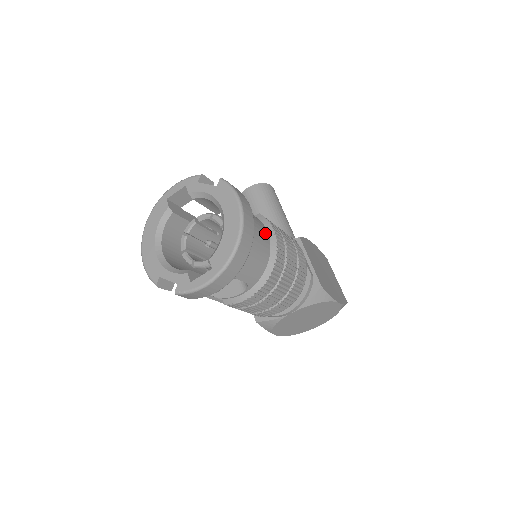
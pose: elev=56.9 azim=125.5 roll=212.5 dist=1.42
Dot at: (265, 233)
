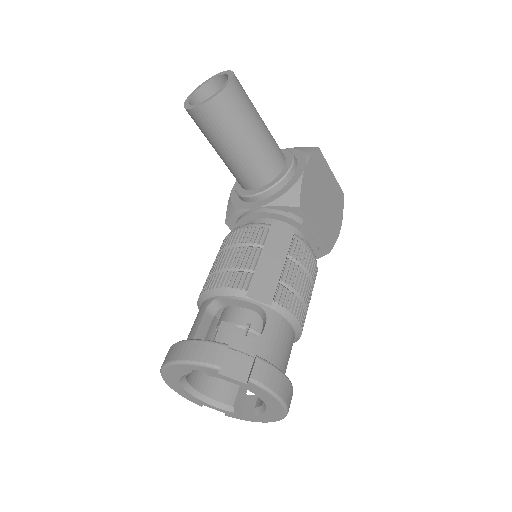
Dot at: (289, 333)
